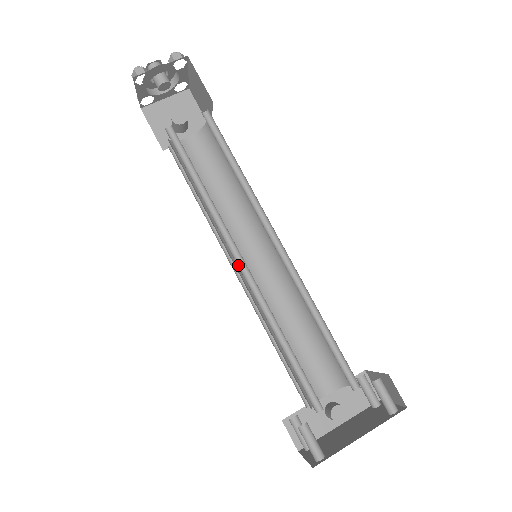
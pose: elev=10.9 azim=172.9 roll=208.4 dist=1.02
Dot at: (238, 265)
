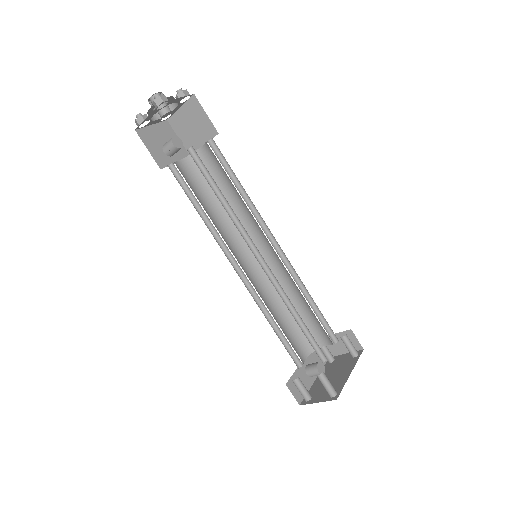
Dot at: occluded
